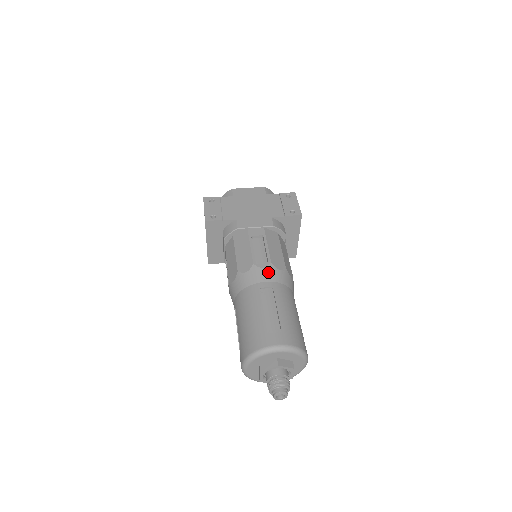
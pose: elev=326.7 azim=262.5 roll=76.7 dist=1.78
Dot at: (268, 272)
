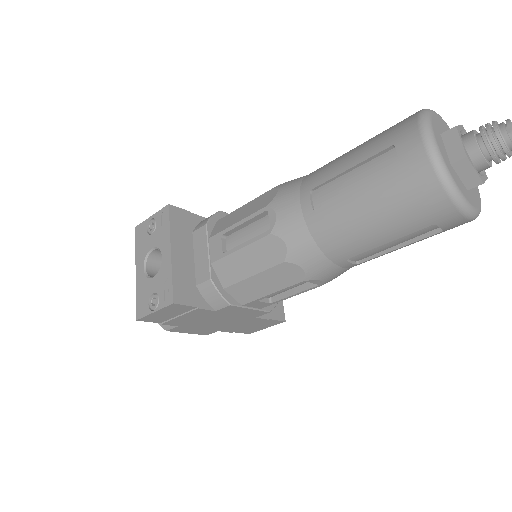
Dot at: occluded
